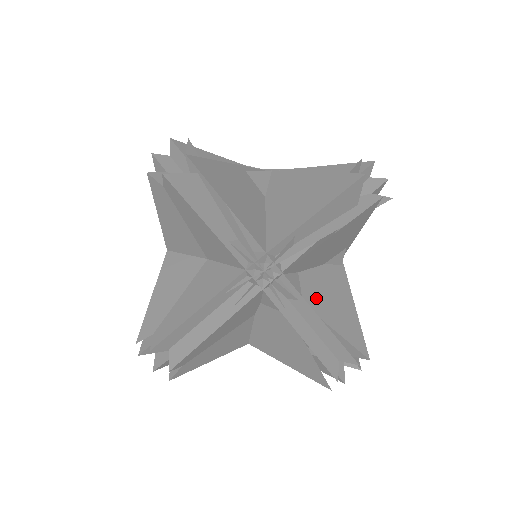
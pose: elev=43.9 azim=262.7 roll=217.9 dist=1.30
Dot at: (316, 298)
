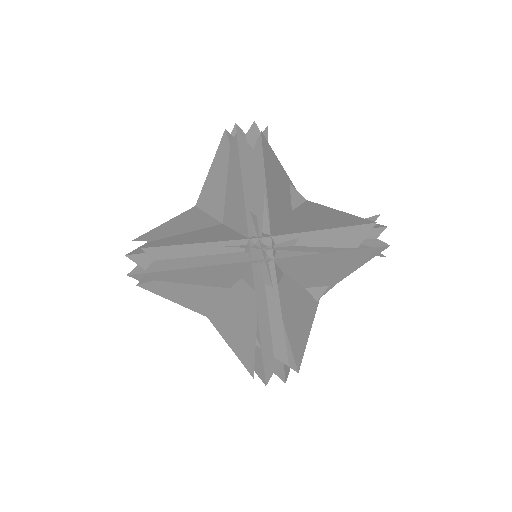
Dot at: (286, 299)
